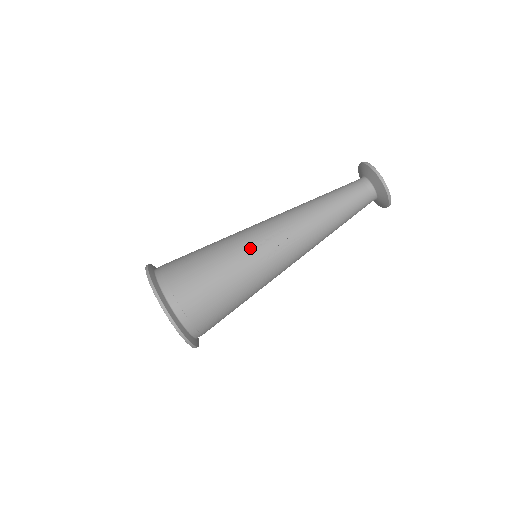
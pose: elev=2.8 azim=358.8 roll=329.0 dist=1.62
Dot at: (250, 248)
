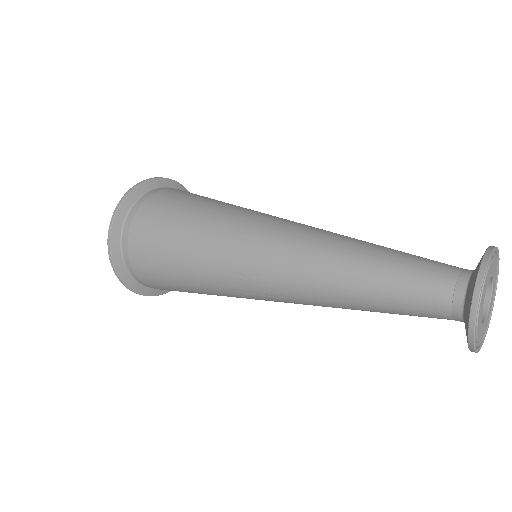
Dot at: (225, 271)
